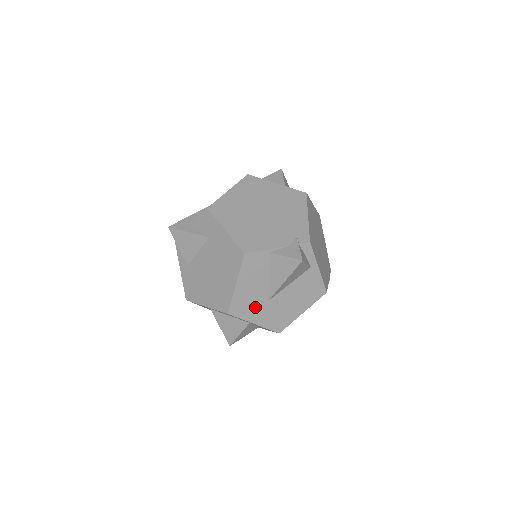
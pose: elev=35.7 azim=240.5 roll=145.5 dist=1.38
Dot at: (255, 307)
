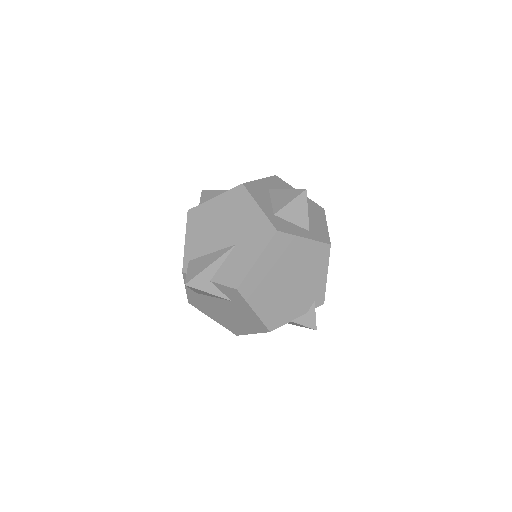
Dot at: occluded
